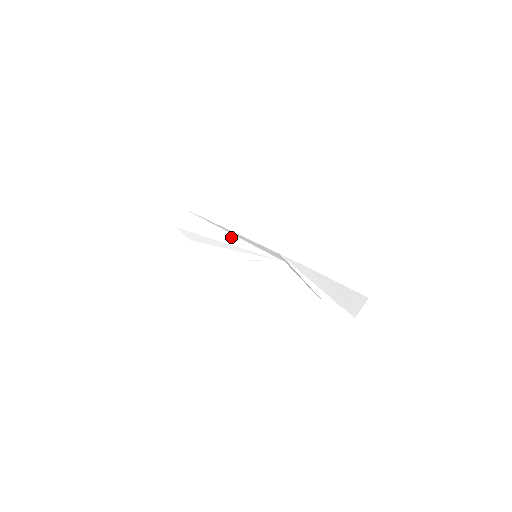
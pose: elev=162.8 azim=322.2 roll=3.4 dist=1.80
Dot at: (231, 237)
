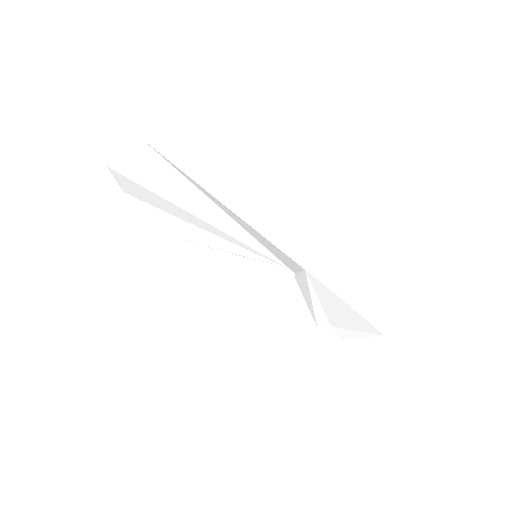
Dot at: (224, 219)
